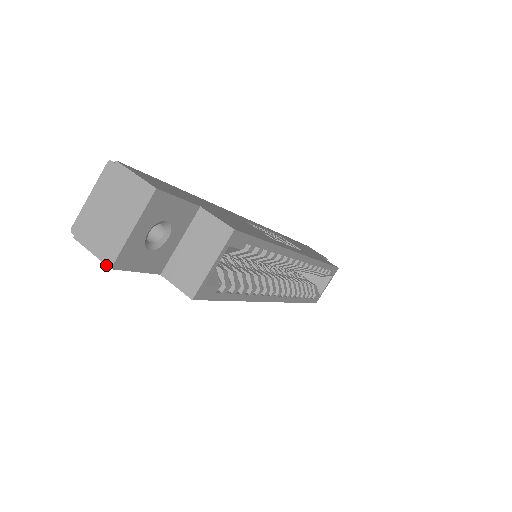
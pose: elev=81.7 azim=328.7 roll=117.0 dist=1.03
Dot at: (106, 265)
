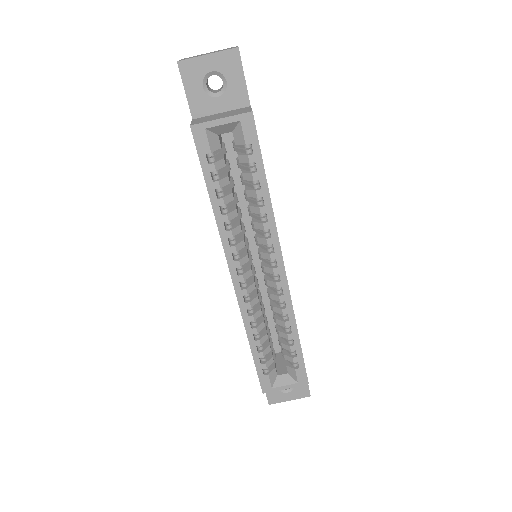
Dot at: (177, 61)
